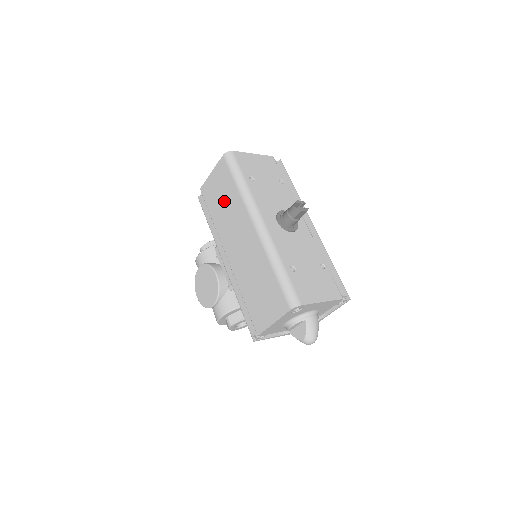
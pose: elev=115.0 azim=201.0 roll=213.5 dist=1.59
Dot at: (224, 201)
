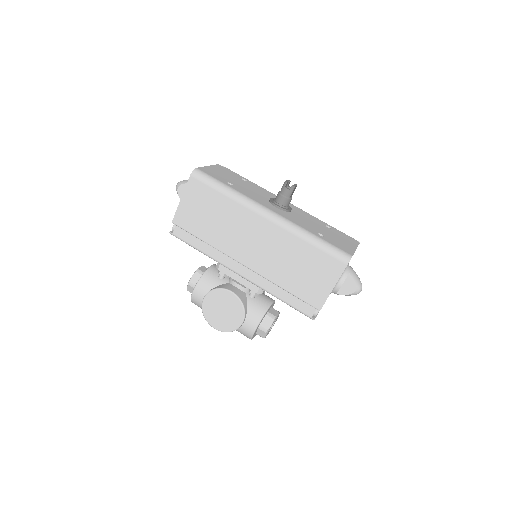
Dot at: (214, 216)
